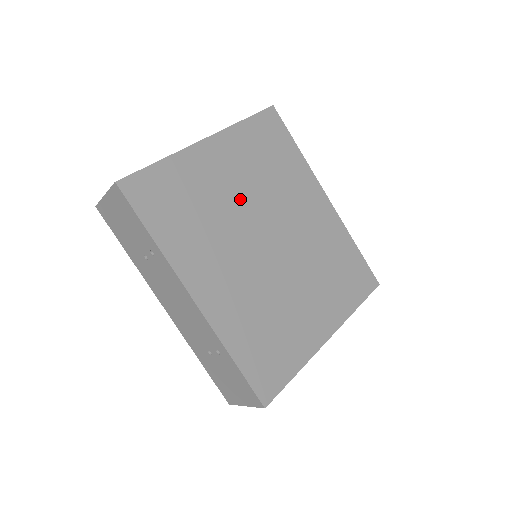
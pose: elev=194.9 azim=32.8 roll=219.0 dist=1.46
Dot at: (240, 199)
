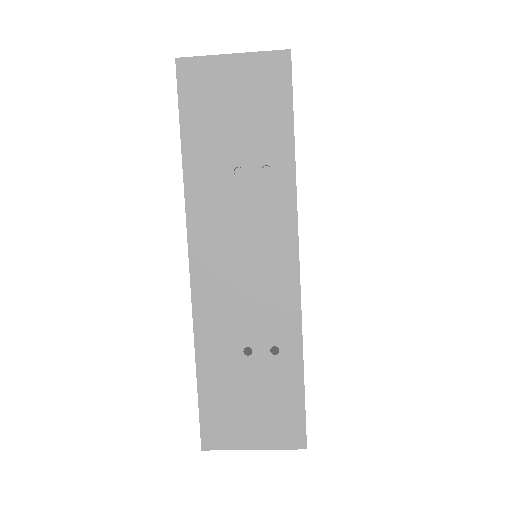
Dot at: occluded
